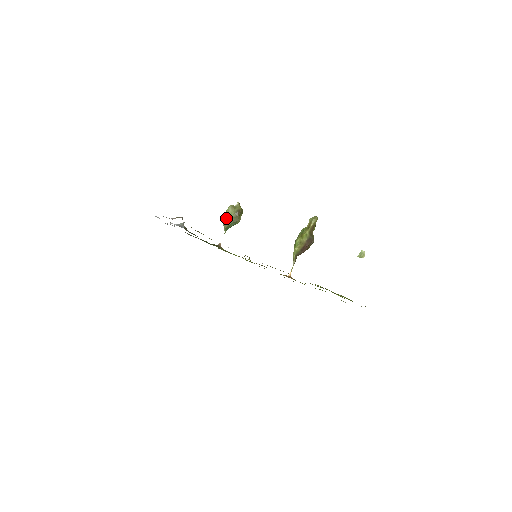
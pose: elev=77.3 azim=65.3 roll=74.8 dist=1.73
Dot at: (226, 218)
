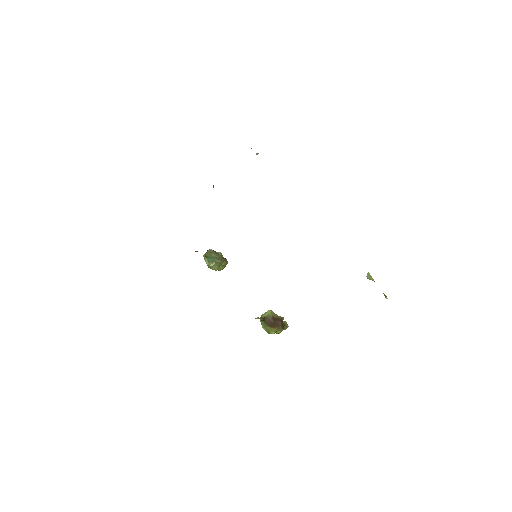
Dot at: occluded
